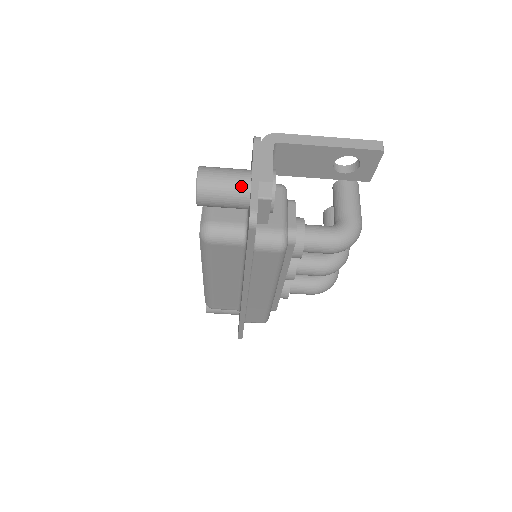
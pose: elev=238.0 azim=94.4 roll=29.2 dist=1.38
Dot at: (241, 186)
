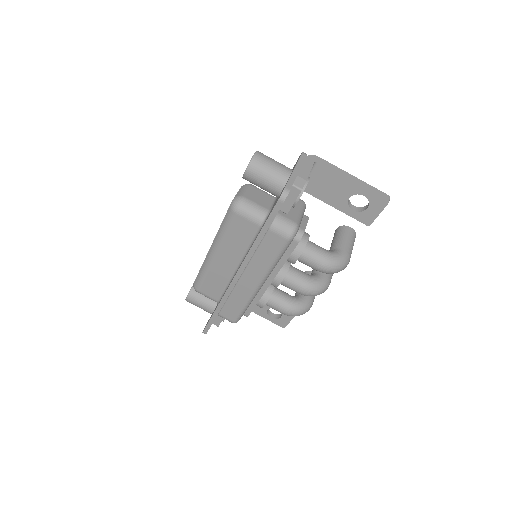
Dot at: (282, 174)
